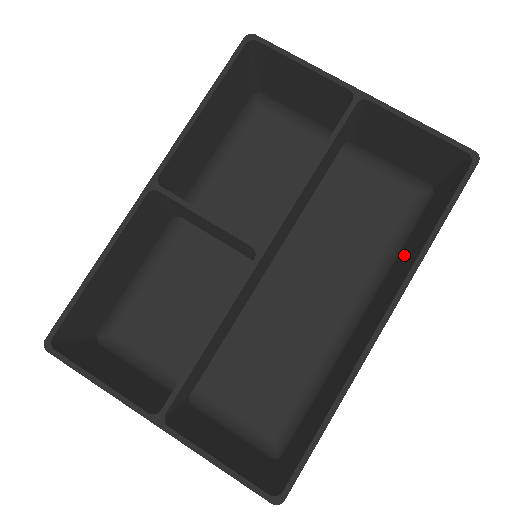
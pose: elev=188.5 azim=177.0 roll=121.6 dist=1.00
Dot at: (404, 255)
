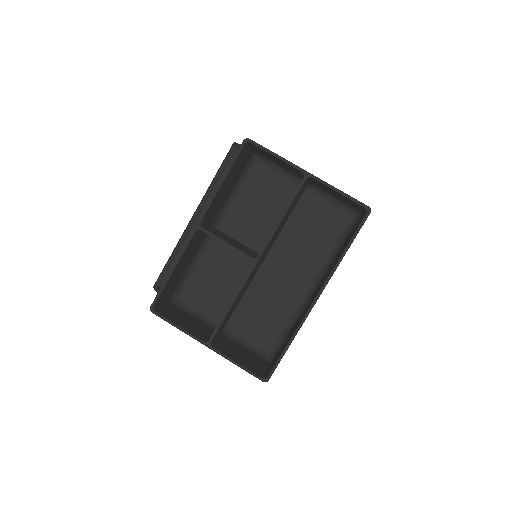
Dot at: (337, 256)
